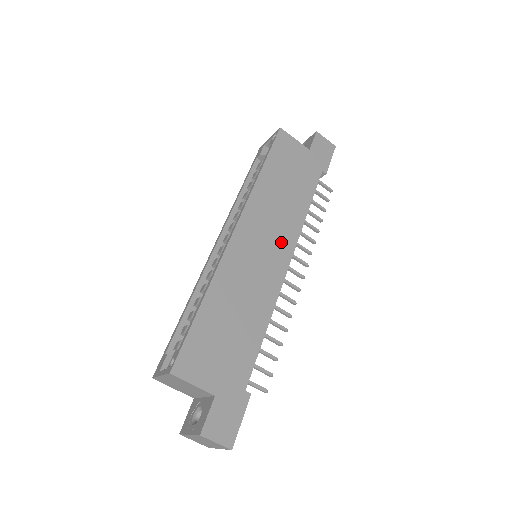
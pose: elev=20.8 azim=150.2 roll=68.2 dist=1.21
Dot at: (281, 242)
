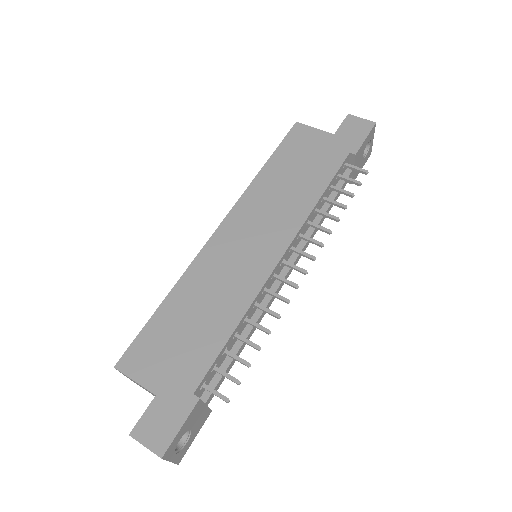
Dot at: (274, 235)
